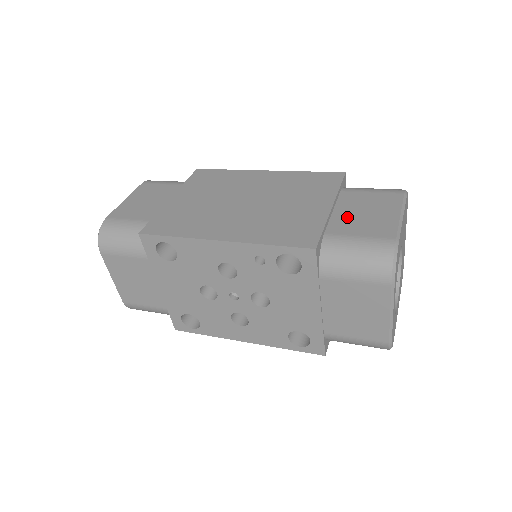
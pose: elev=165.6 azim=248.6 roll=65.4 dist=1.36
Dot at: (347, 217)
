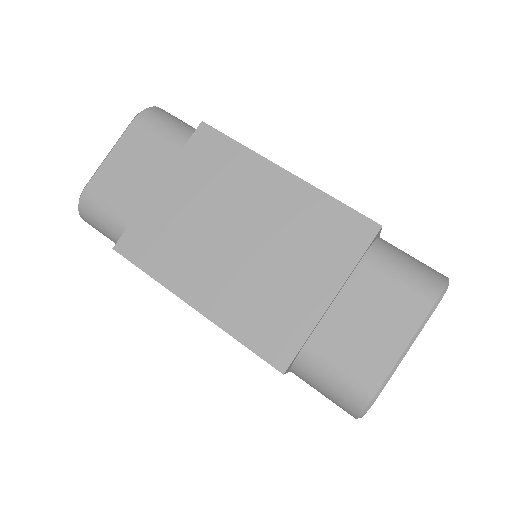
Dot at: (344, 323)
